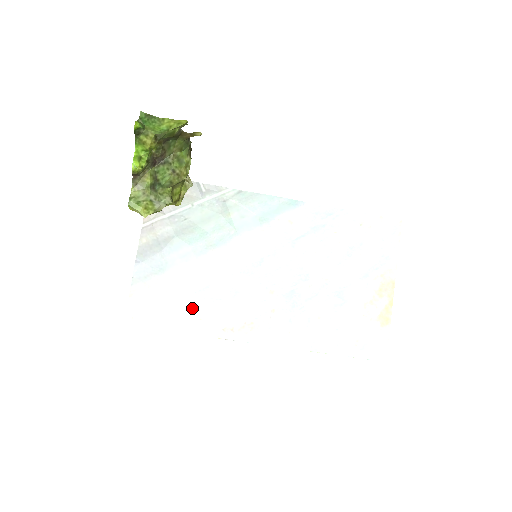
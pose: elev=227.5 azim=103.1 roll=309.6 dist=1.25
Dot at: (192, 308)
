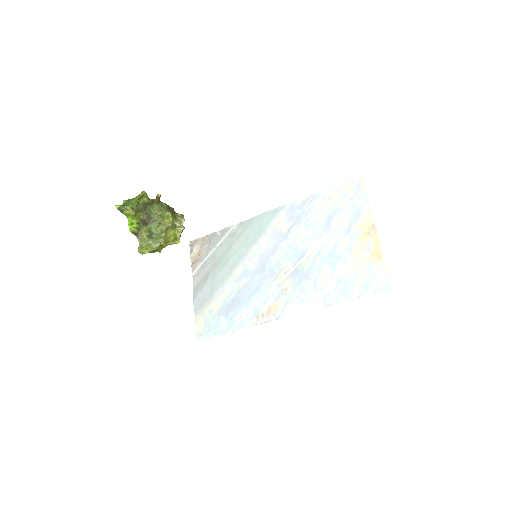
Dot at: (233, 312)
